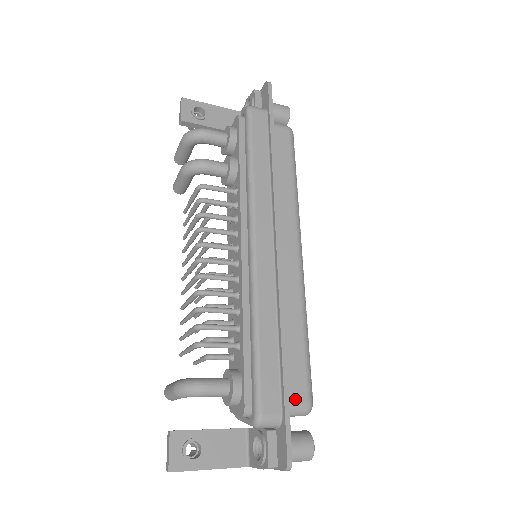
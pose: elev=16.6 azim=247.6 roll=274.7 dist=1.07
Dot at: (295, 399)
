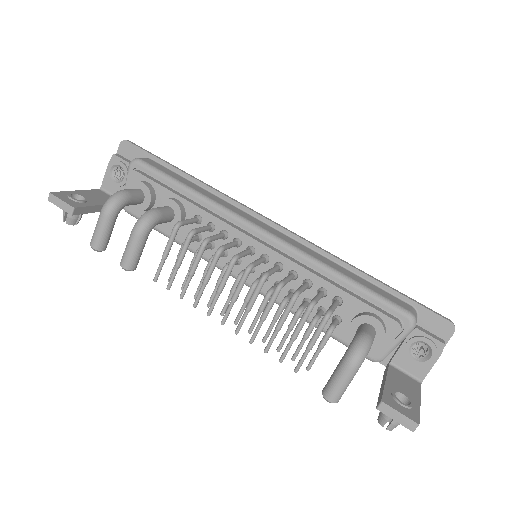
Dot at: occluded
